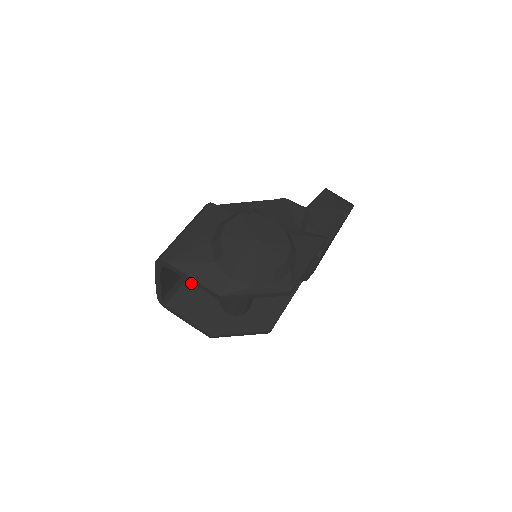
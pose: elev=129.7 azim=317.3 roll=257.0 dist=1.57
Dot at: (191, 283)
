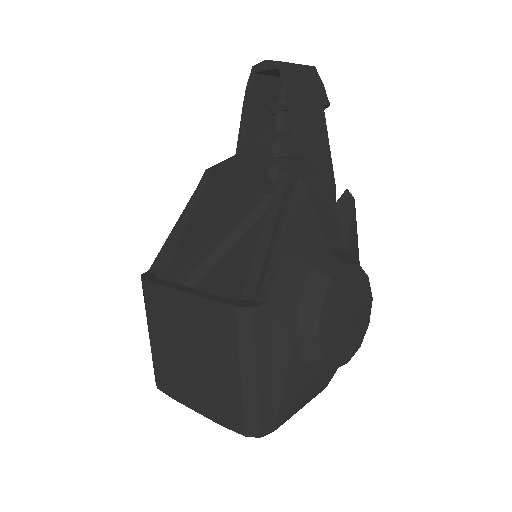
Dot at: occluded
